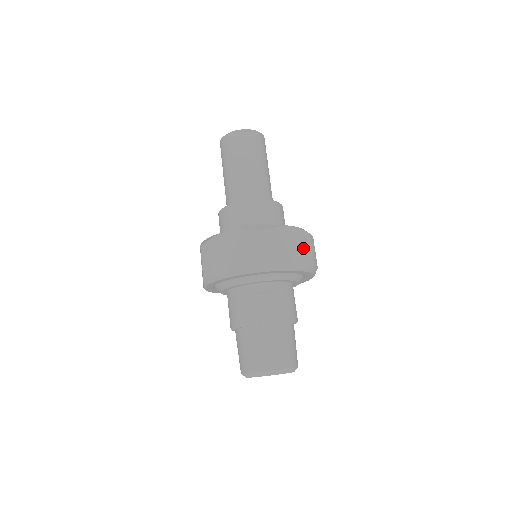
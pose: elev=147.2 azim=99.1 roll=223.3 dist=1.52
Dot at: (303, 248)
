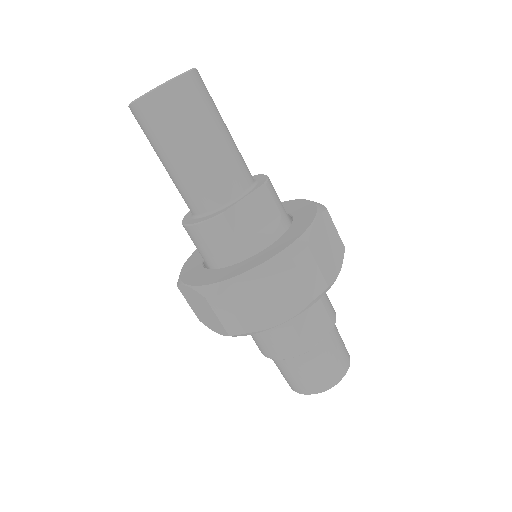
Dot at: (332, 236)
